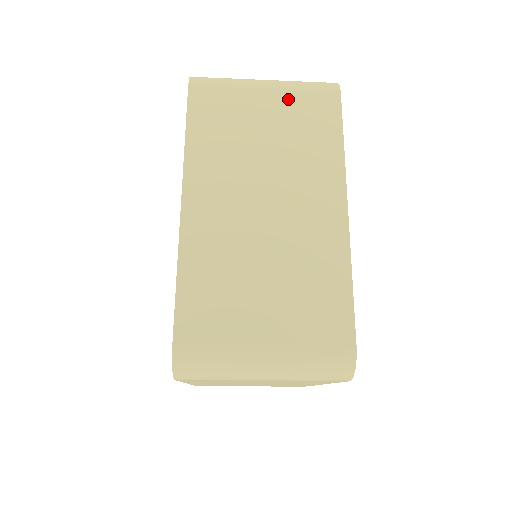
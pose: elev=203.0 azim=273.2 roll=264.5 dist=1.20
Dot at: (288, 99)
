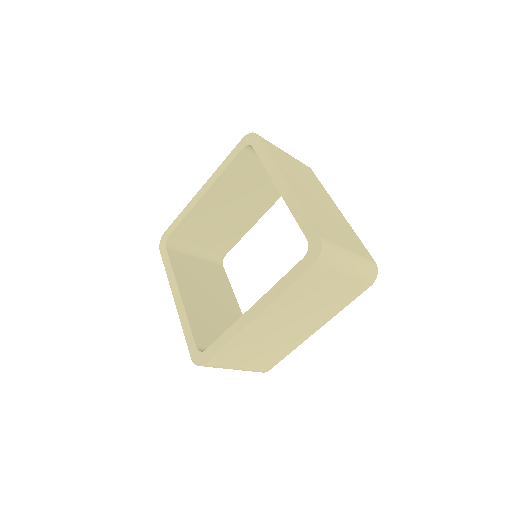
Dot at: (296, 161)
